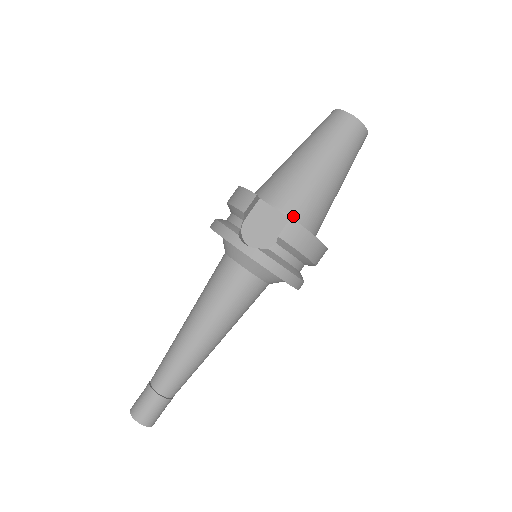
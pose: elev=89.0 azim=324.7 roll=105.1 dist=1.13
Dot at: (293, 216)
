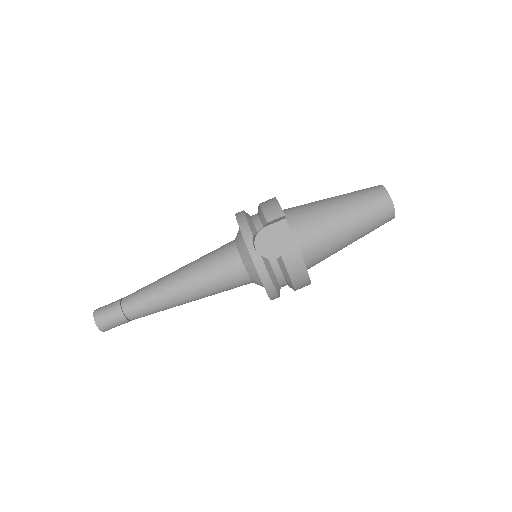
Dot at: (301, 247)
